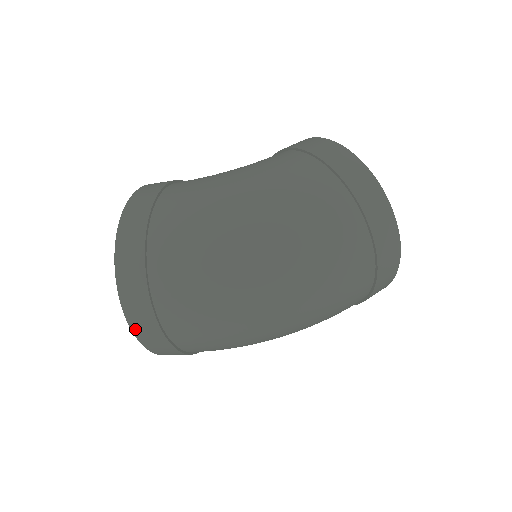
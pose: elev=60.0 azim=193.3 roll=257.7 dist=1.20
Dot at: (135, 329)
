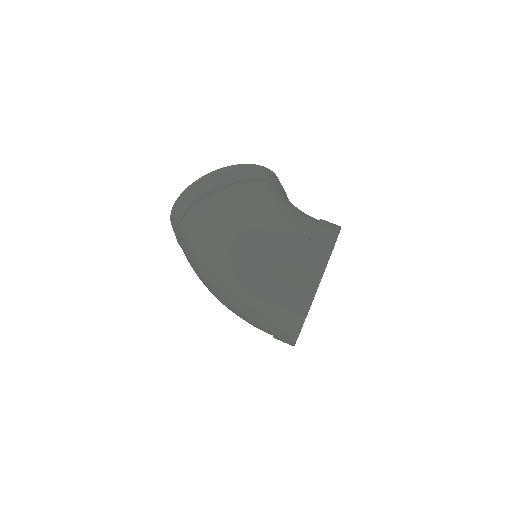
Dot at: (172, 227)
